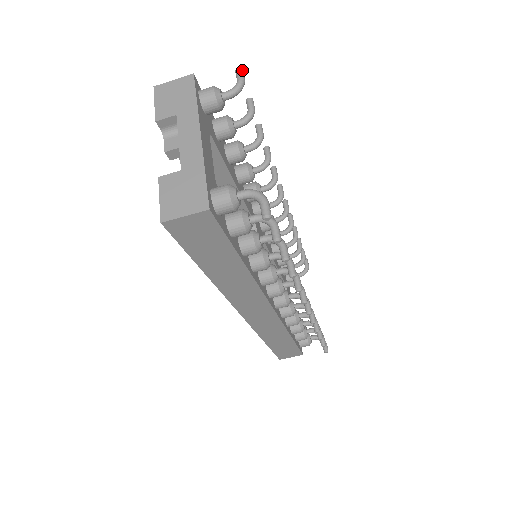
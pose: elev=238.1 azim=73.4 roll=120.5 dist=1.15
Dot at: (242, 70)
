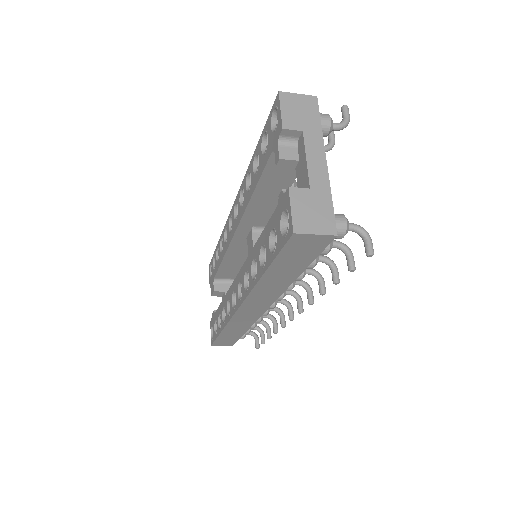
Dot at: (348, 109)
